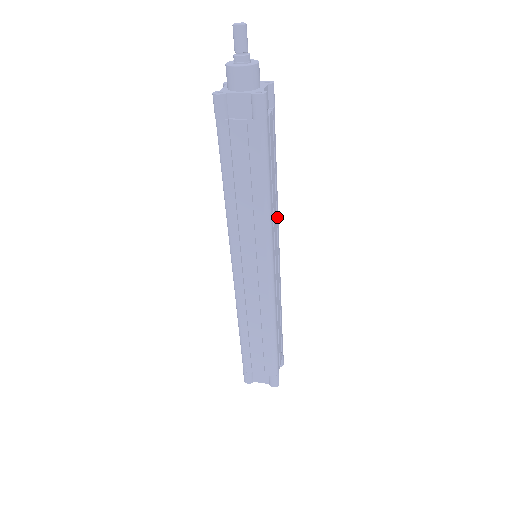
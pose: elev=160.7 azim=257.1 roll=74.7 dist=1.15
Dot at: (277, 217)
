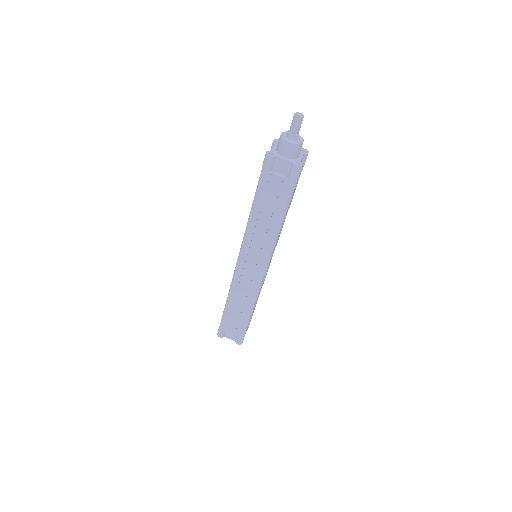
Dot at: occluded
